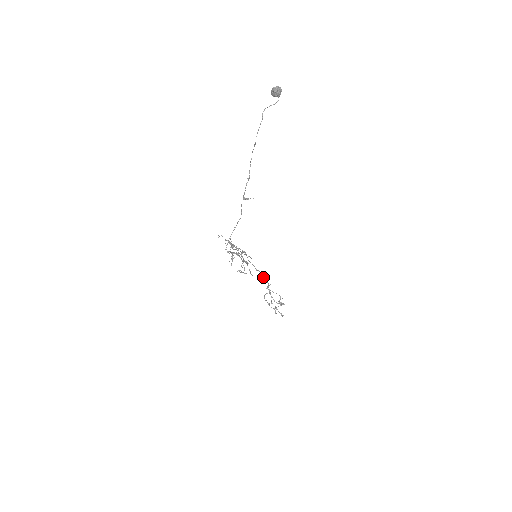
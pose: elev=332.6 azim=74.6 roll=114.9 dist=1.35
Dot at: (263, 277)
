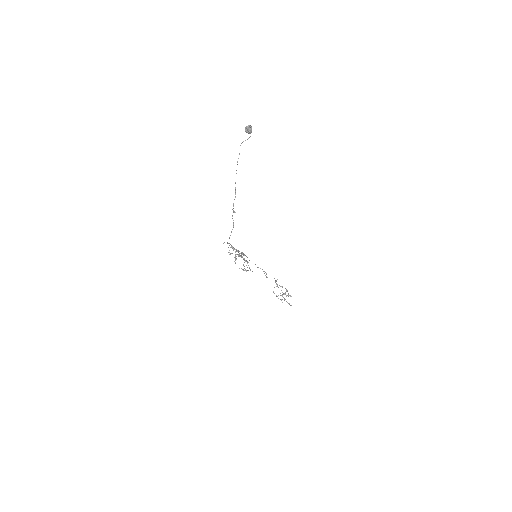
Dot at: occluded
